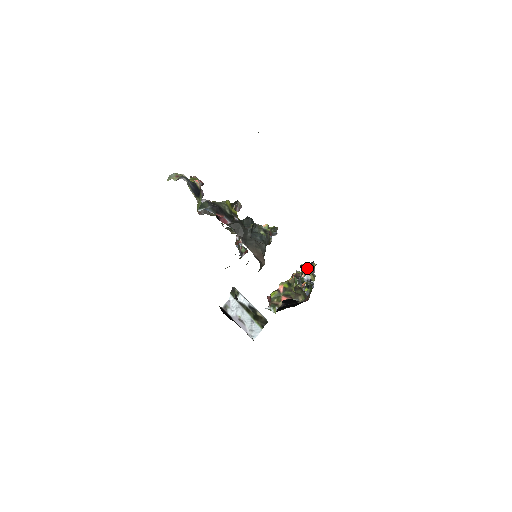
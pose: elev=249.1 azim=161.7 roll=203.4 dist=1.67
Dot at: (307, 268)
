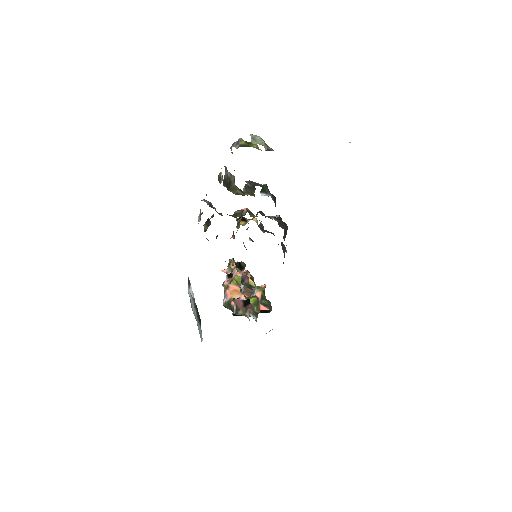
Dot at: (242, 267)
